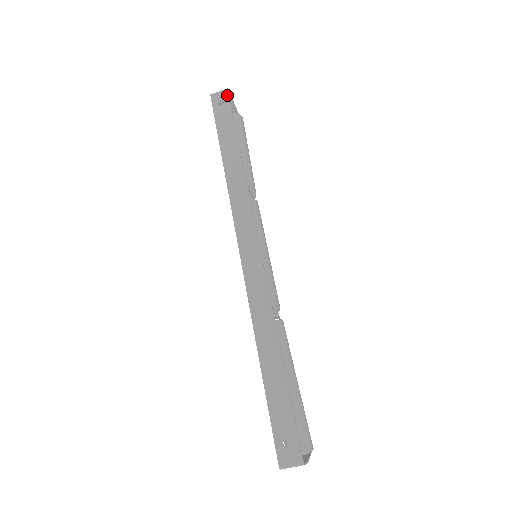
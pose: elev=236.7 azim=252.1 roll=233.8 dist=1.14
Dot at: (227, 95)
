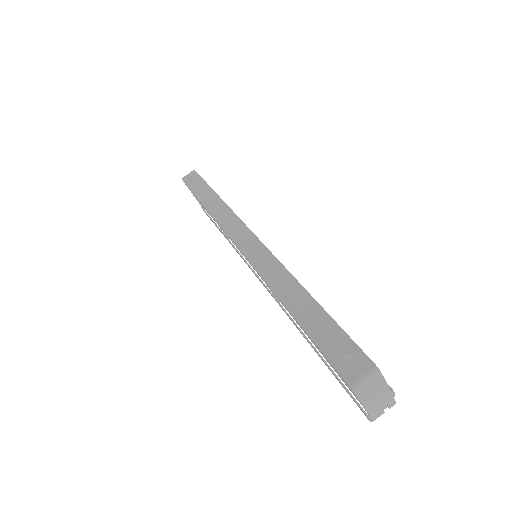
Dot at: (195, 172)
